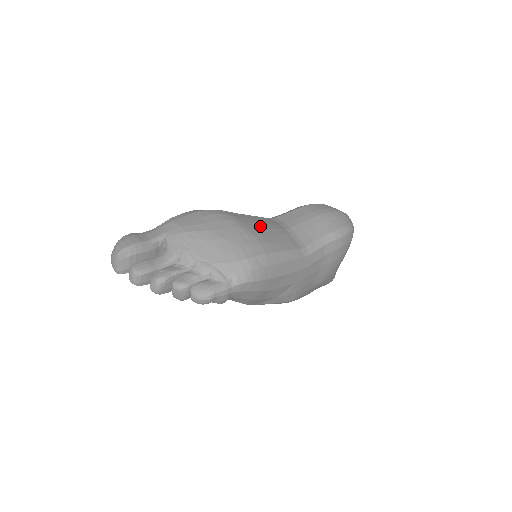
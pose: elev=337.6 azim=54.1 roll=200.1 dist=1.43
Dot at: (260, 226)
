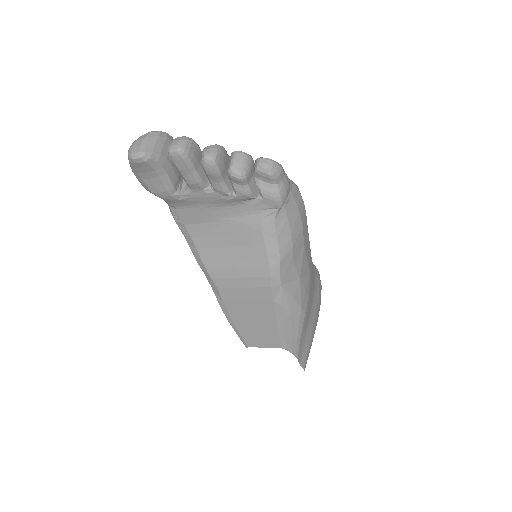
Dot at: occluded
